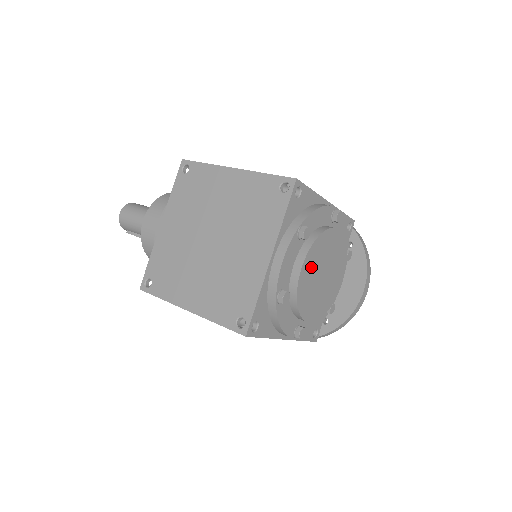
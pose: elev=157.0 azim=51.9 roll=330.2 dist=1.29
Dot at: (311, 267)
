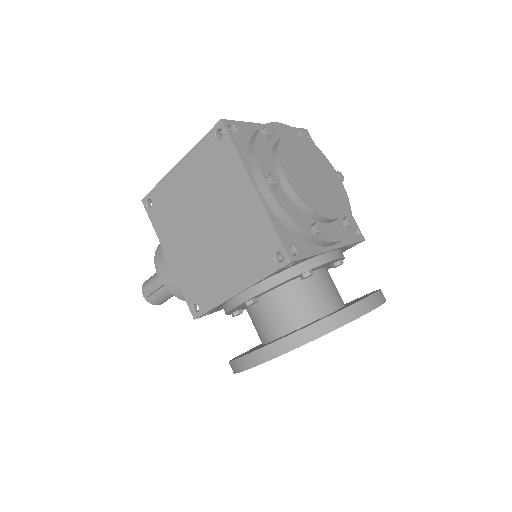
Dot at: (302, 149)
